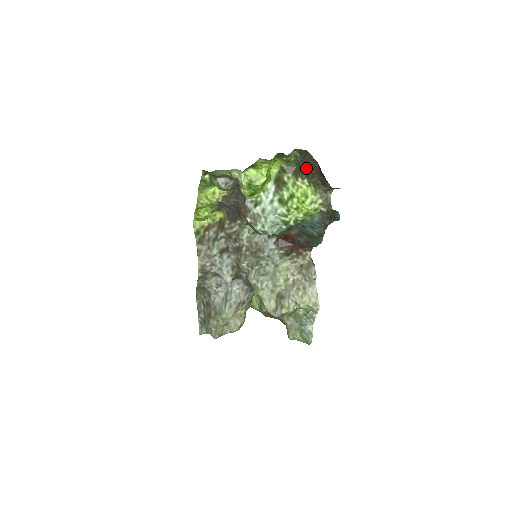
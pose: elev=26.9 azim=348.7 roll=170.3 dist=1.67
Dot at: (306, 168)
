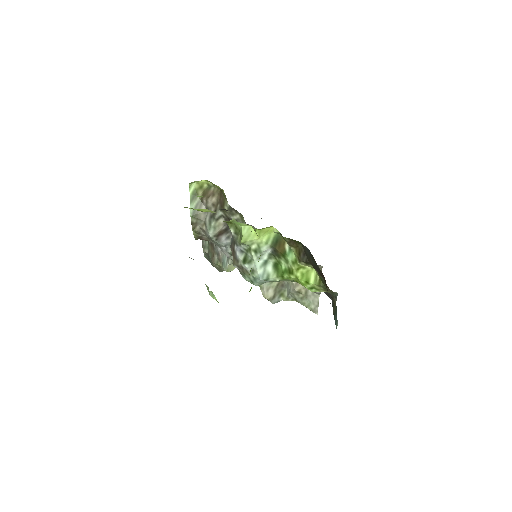
Dot at: (311, 263)
